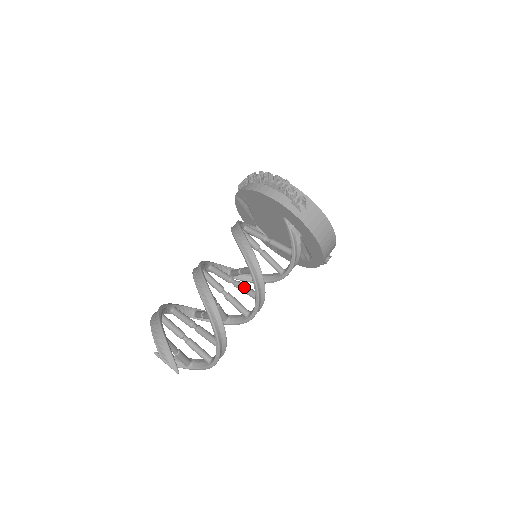
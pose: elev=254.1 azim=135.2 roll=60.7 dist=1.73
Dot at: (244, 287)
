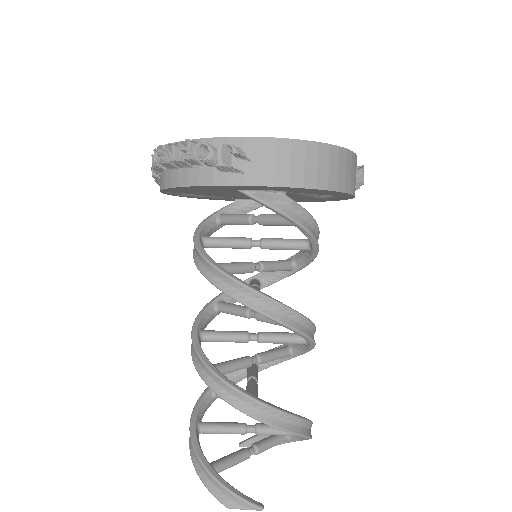
Dot at: (268, 319)
